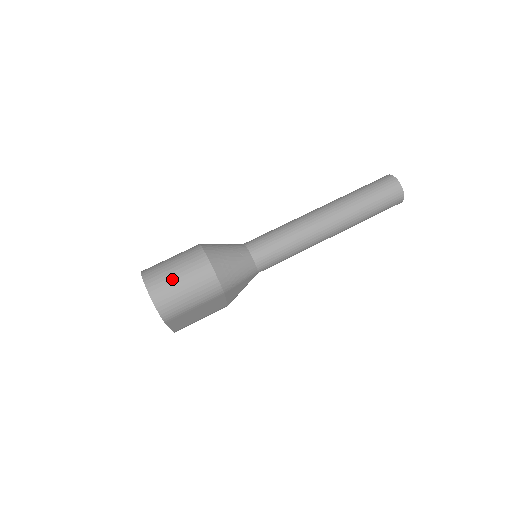
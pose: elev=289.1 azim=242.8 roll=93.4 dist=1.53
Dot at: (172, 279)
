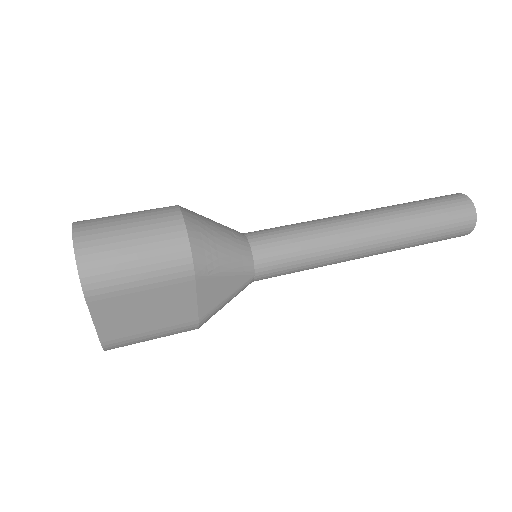
Dot at: (117, 228)
